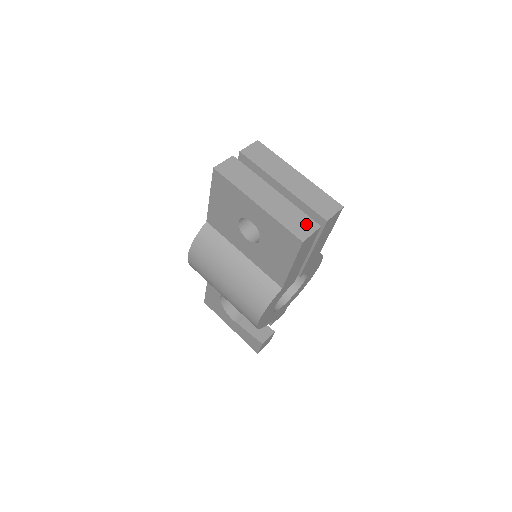
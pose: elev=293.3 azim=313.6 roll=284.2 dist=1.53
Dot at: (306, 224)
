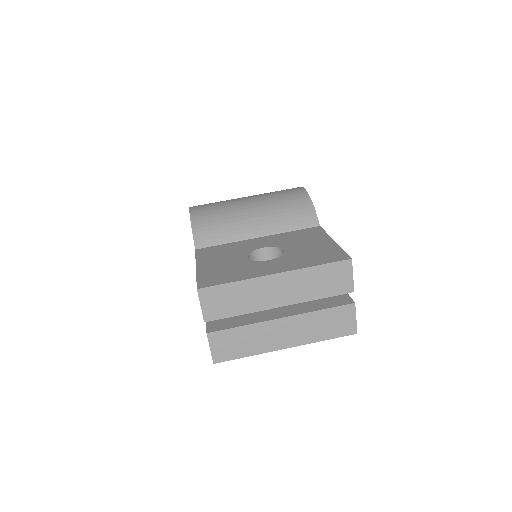
Dot at: (342, 316)
